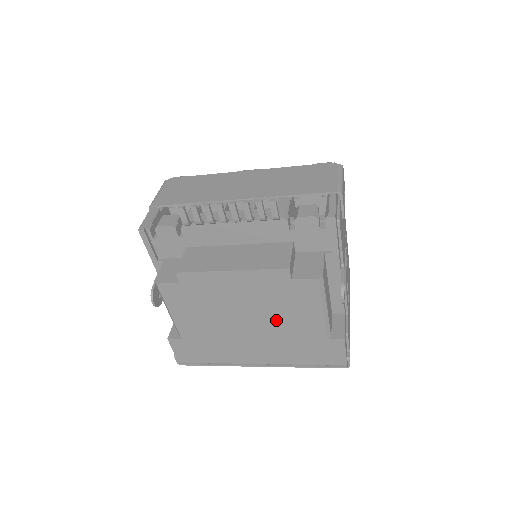
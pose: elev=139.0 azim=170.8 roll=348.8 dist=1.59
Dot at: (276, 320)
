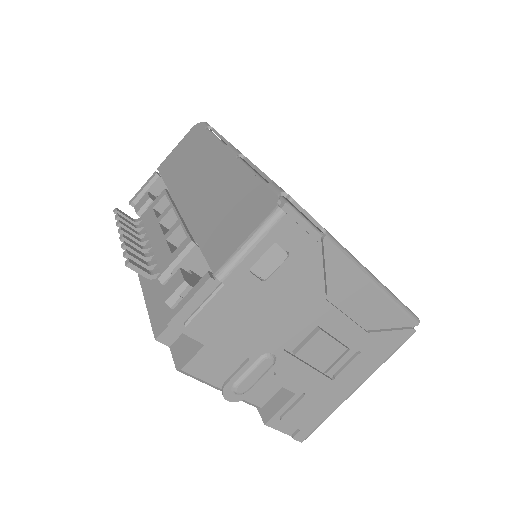
Dot at: occluded
